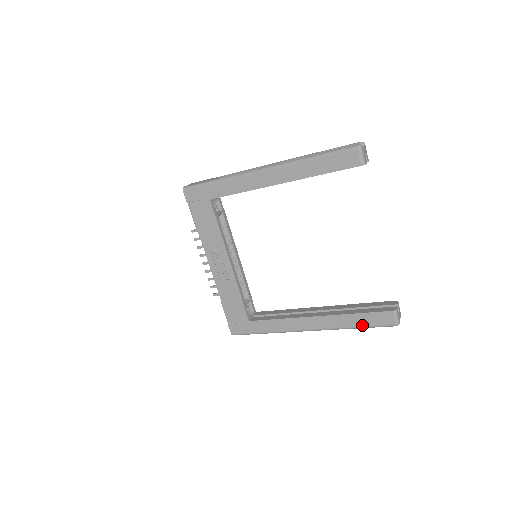
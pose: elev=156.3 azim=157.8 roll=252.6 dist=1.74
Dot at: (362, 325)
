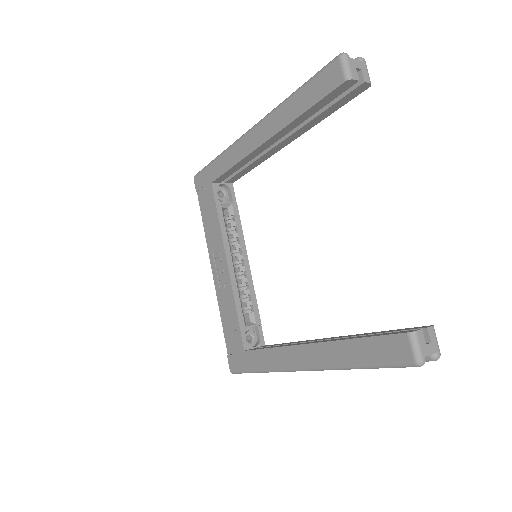
Dot at: (366, 361)
